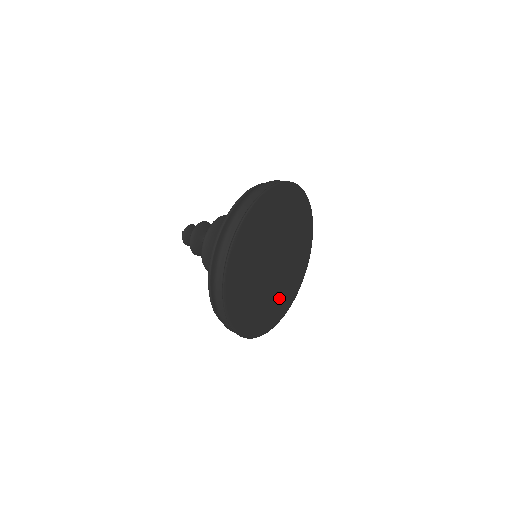
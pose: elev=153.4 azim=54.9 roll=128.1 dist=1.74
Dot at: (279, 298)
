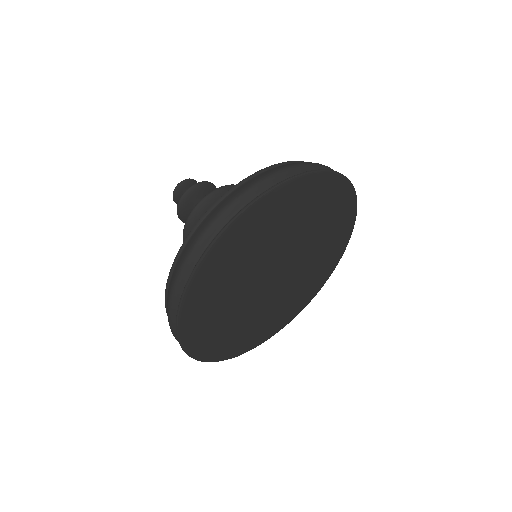
Dot at: (243, 329)
